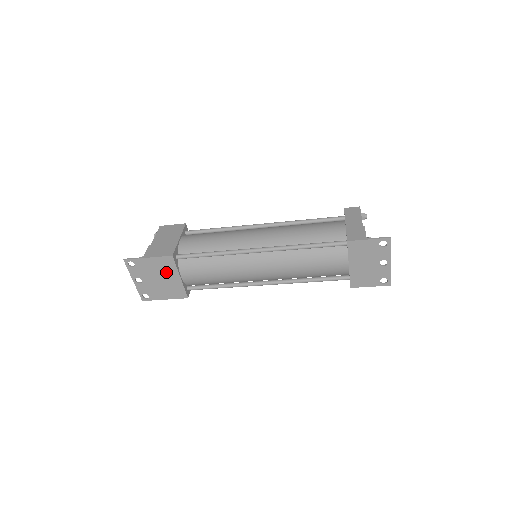
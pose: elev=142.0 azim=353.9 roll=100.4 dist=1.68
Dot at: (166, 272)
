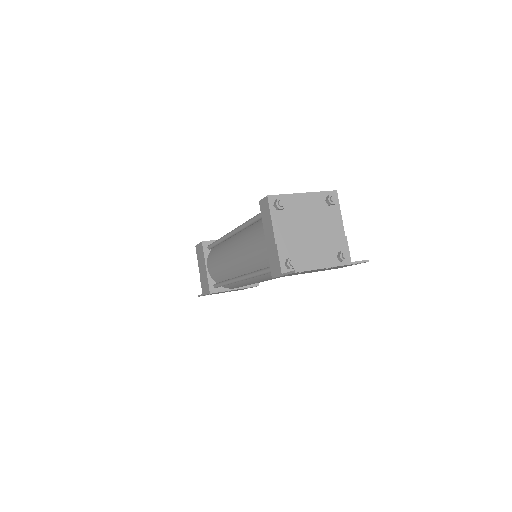
Dot at: occluded
